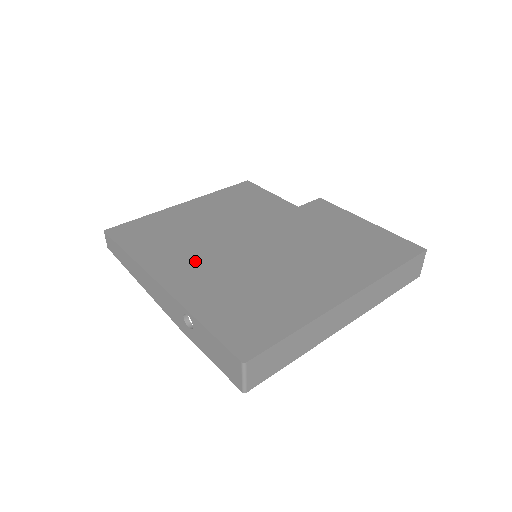
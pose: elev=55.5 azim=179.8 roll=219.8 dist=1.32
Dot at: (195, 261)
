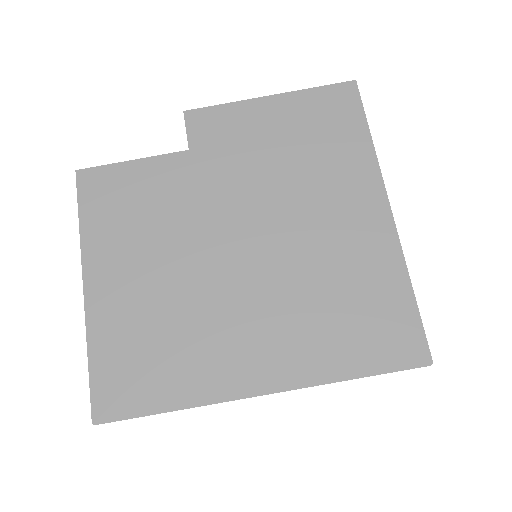
Dot at: (238, 335)
